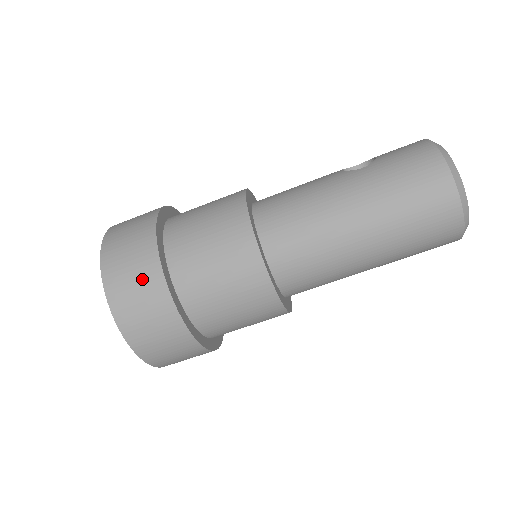
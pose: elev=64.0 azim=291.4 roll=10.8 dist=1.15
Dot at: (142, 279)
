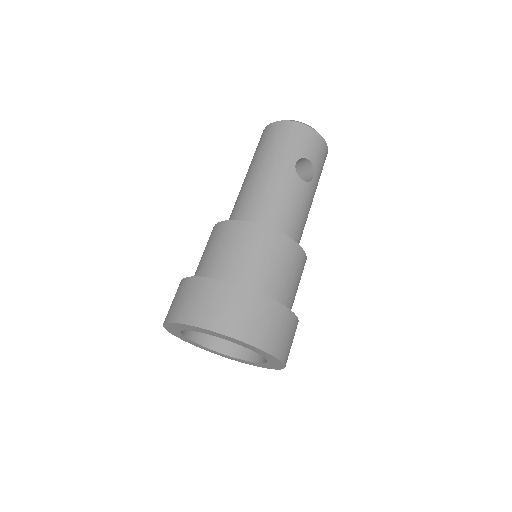
Dot at: occluded
